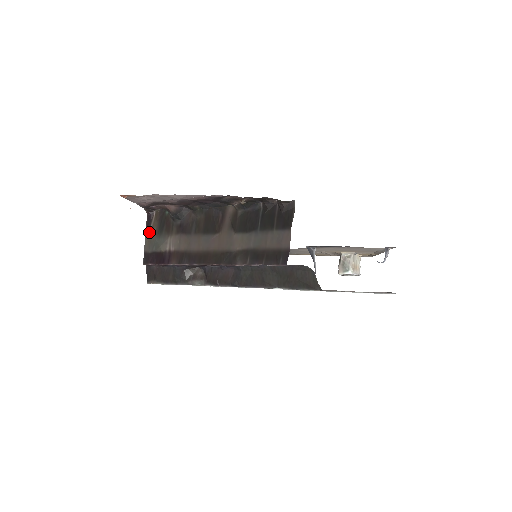
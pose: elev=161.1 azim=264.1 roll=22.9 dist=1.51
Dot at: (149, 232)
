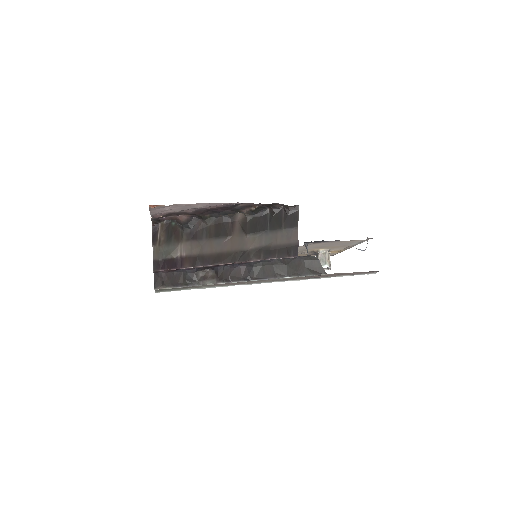
Dot at: (157, 242)
